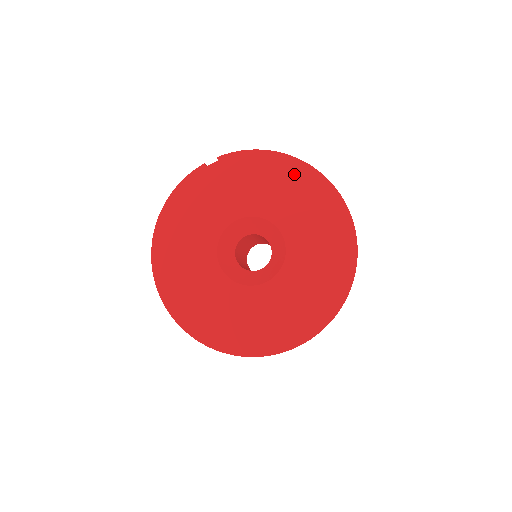
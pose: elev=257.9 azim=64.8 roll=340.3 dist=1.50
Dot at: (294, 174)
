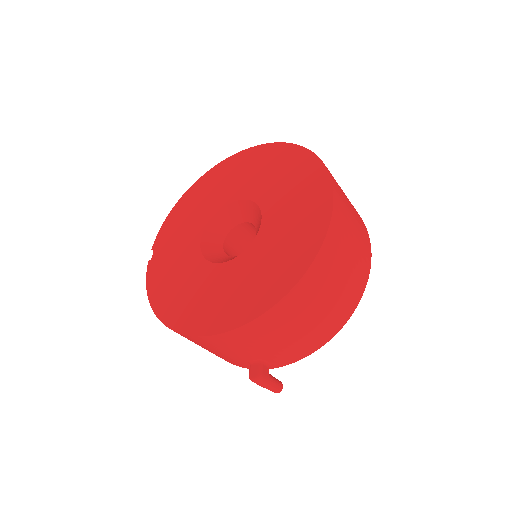
Dot at: (199, 189)
